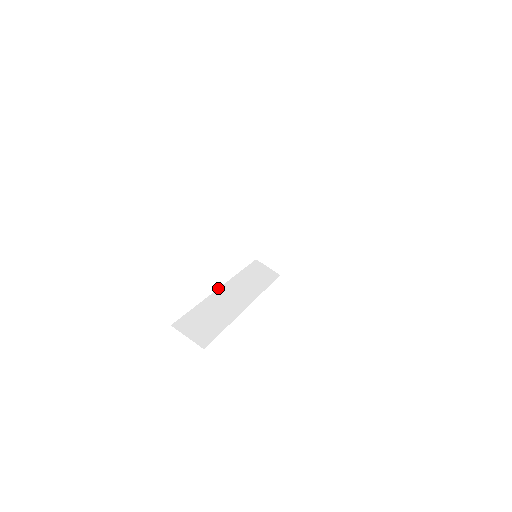
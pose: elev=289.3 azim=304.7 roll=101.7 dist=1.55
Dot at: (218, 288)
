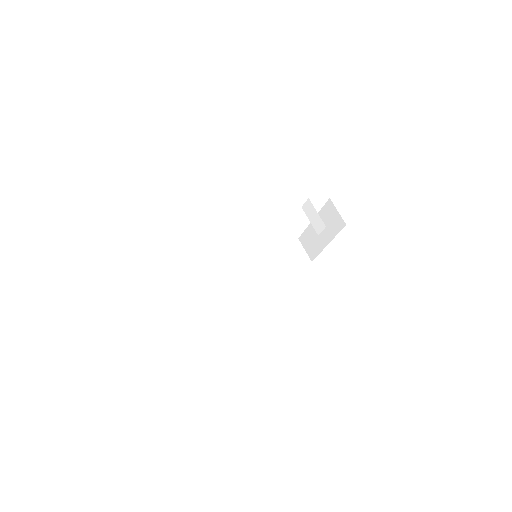
Dot at: (232, 263)
